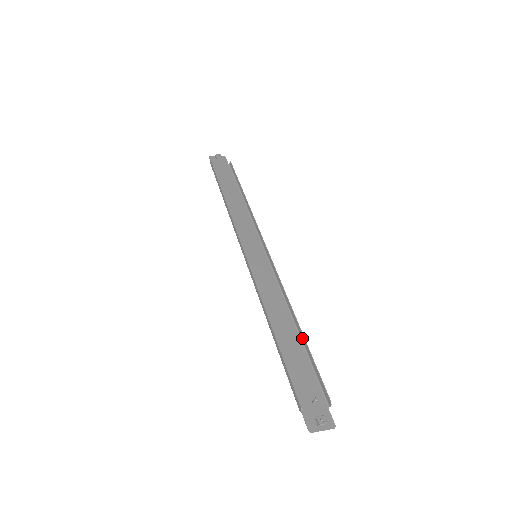
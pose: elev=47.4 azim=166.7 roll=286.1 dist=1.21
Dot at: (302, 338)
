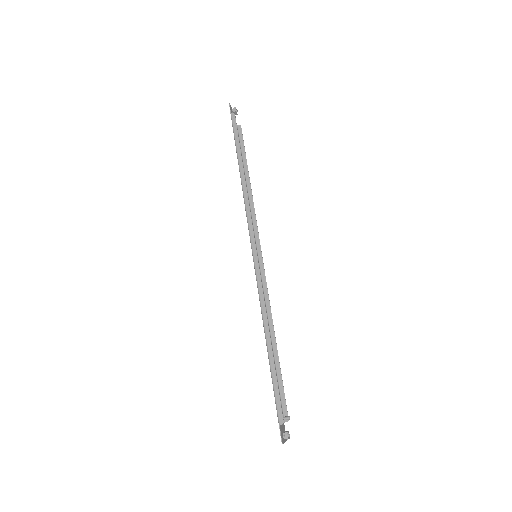
Dot at: (276, 356)
